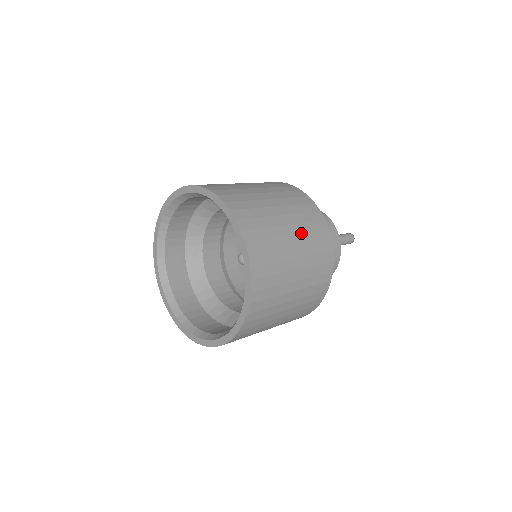
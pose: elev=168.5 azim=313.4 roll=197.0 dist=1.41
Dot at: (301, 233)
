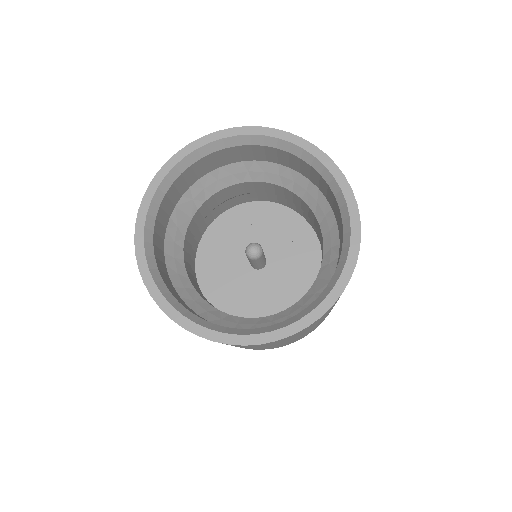
Dot at: occluded
